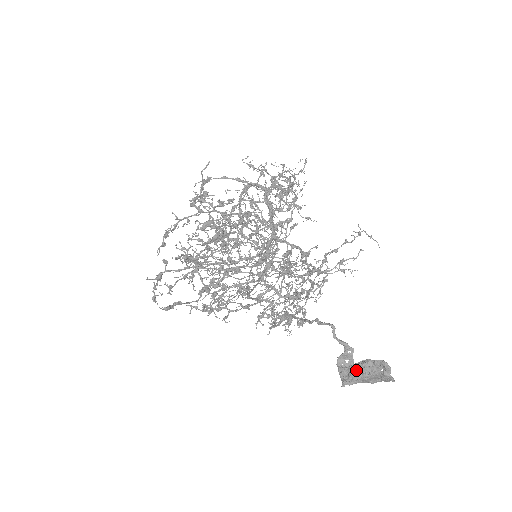
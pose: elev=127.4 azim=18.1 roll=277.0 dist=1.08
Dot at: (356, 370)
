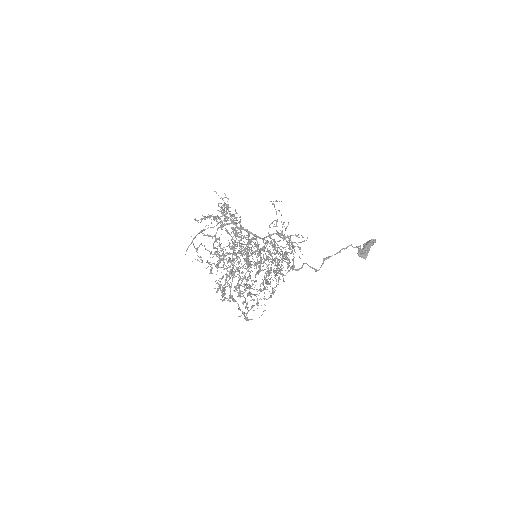
Dot at: (366, 251)
